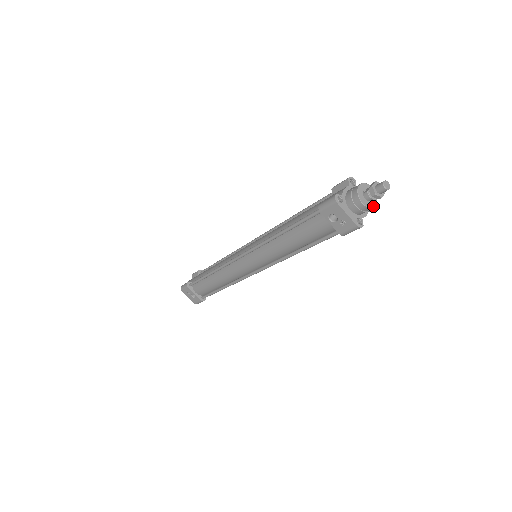
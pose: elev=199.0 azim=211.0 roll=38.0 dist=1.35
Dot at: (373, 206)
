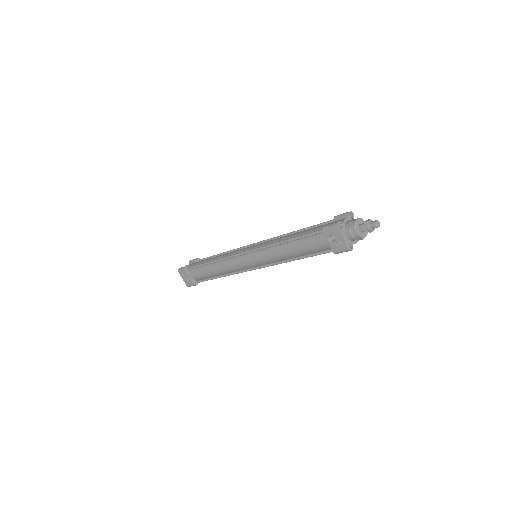
Dot at: (364, 237)
